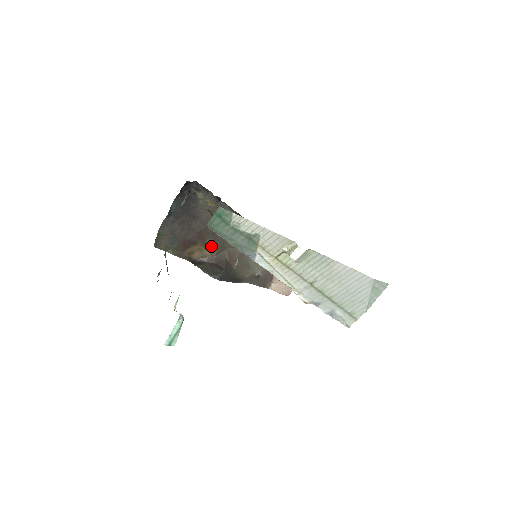
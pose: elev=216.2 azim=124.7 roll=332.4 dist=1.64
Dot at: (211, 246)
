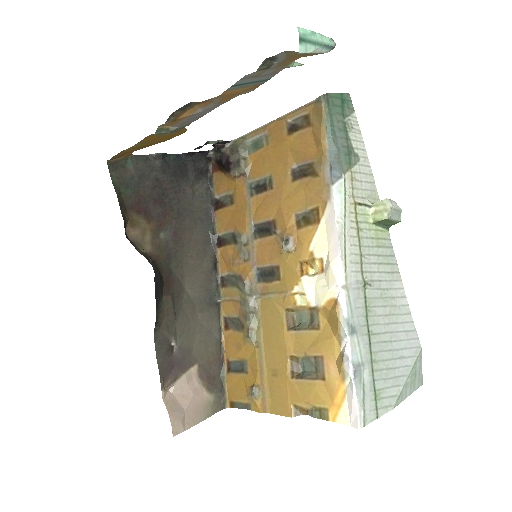
Dot at: (159, 243)
